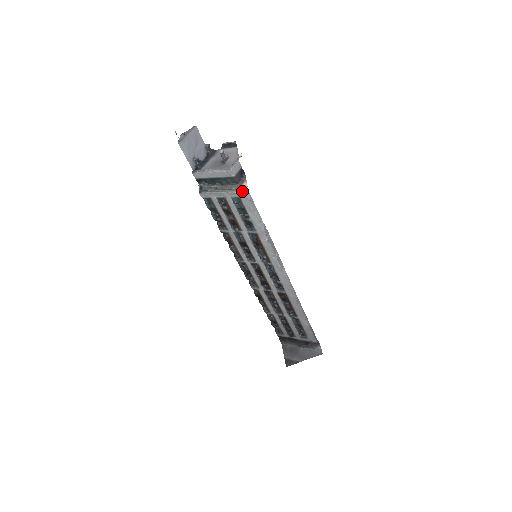
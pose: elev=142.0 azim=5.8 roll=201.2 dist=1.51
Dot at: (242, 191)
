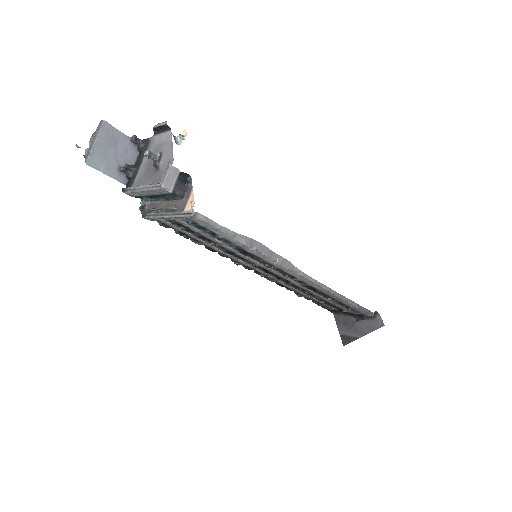
Dot at: (187, 215)
